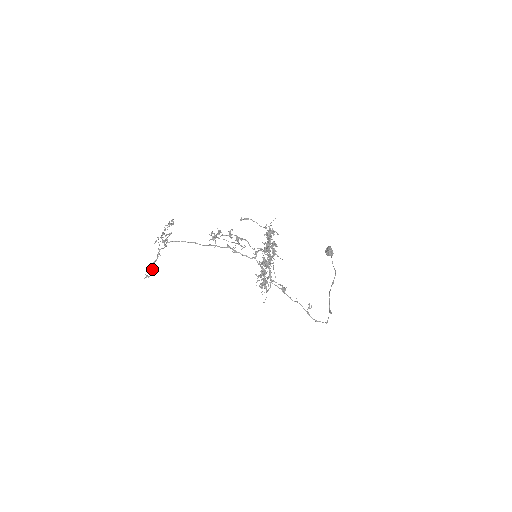
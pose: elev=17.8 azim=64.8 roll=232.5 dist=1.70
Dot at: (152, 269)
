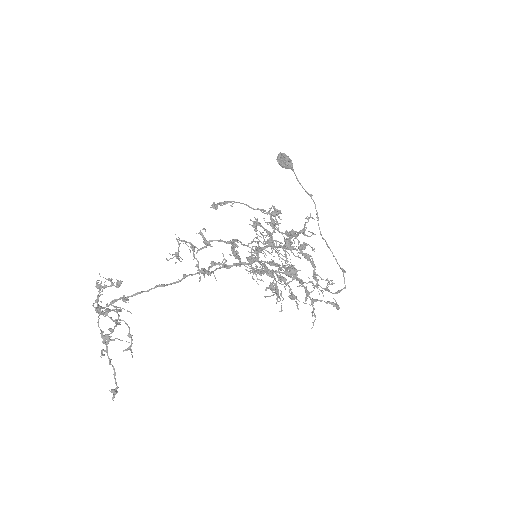
Dot at: (114, 374)
